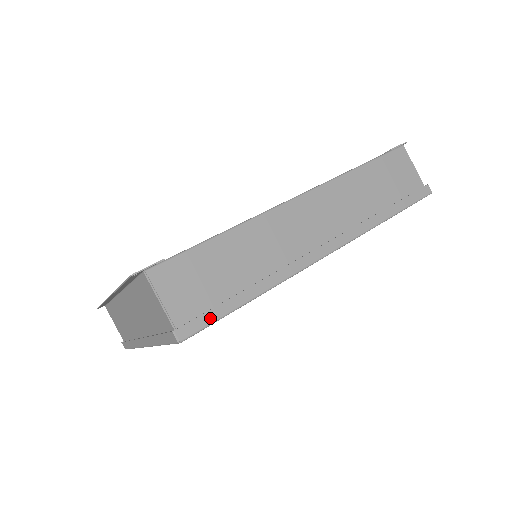
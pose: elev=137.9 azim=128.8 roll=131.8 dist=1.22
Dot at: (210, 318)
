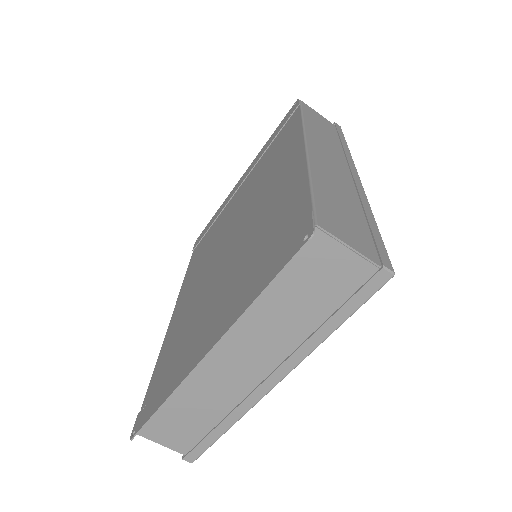
Dot at: (381, 245)
